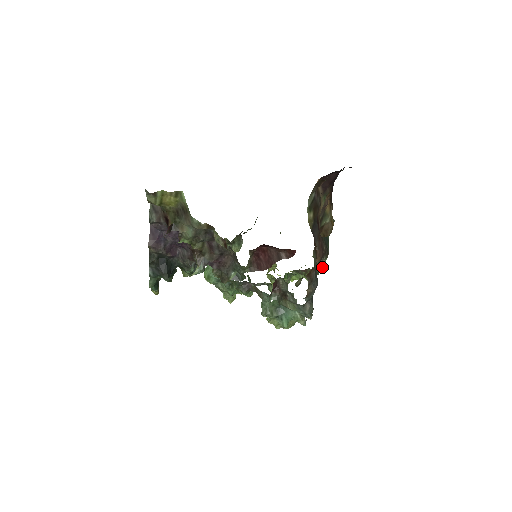
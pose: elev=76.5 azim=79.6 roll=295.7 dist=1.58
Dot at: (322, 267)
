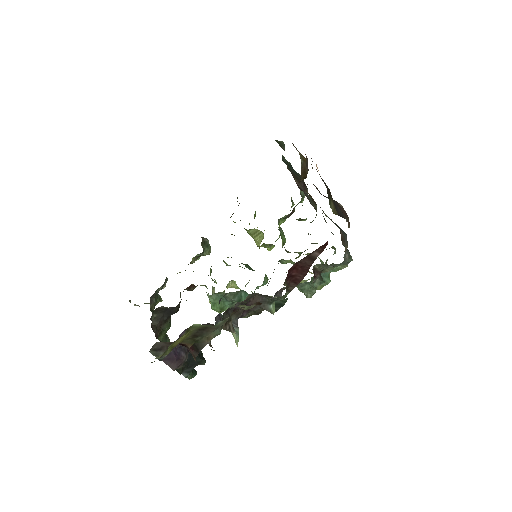
Dot at: (304, 194)
